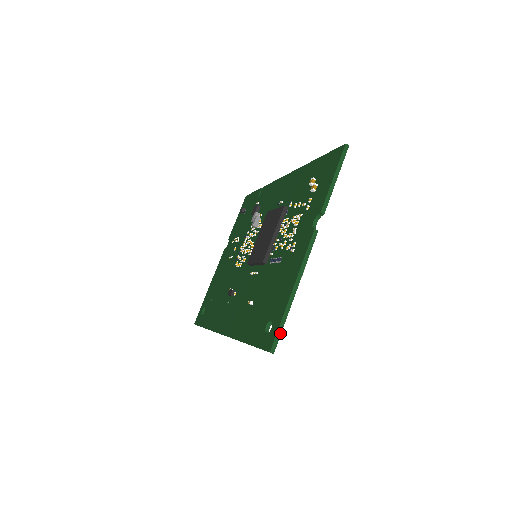
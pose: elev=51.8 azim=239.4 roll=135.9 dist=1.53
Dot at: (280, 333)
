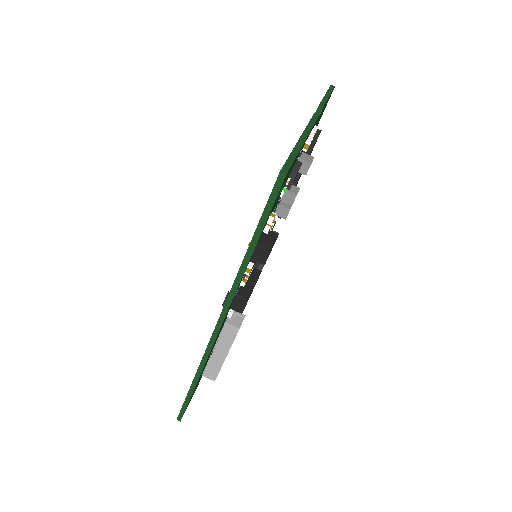
Dot at: (292, 161)
